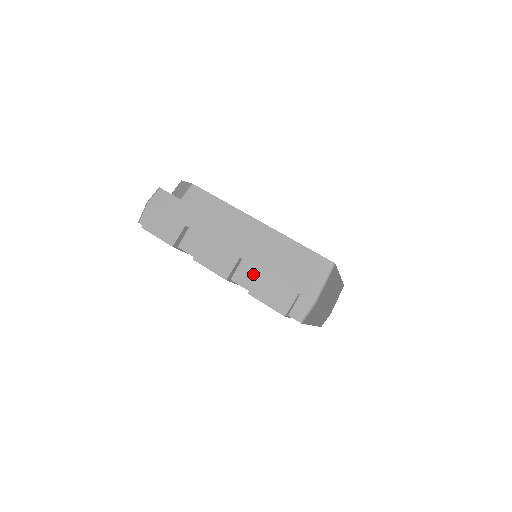
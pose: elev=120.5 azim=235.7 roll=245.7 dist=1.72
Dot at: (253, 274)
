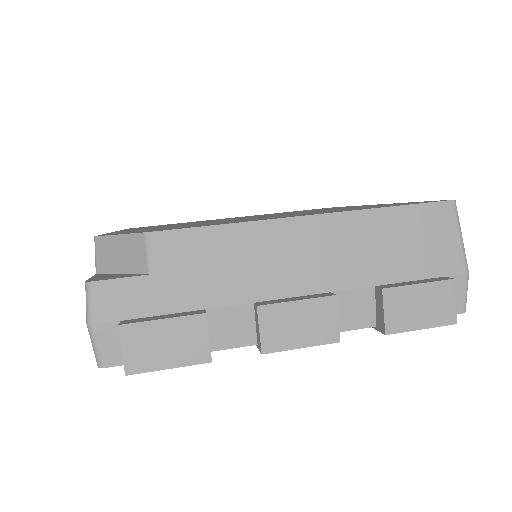
Dot at: (362, 300)
